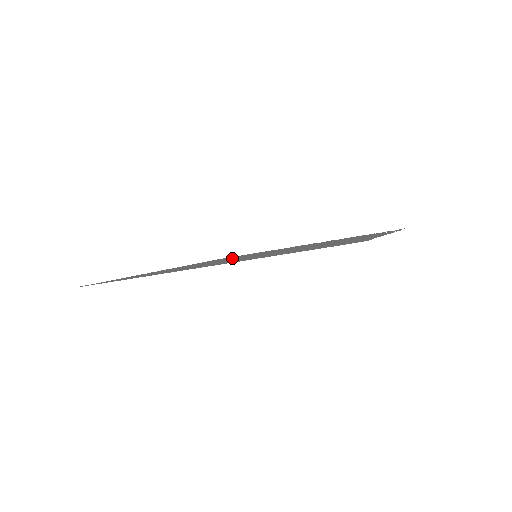
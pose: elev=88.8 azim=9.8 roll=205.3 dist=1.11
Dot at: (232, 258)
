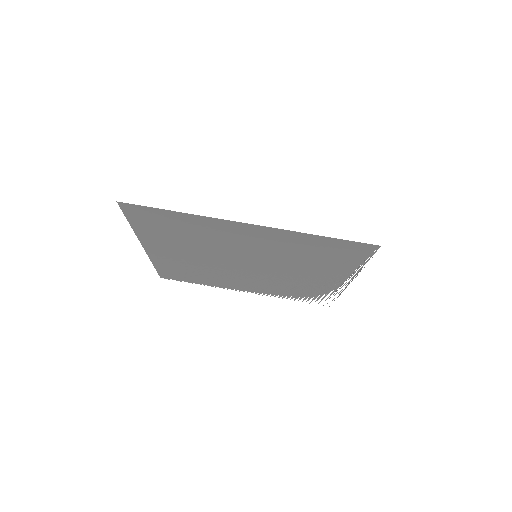
Dot at: (210, 262)
